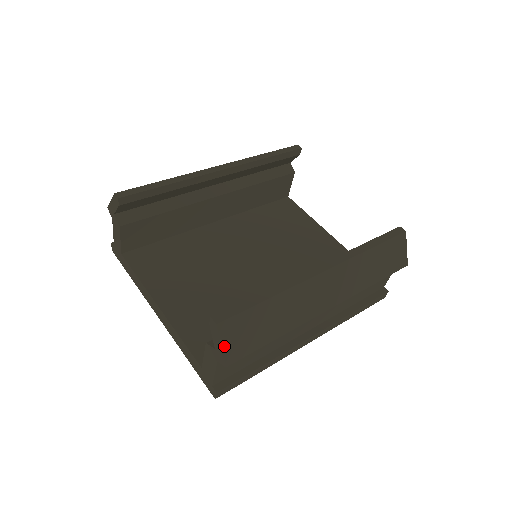
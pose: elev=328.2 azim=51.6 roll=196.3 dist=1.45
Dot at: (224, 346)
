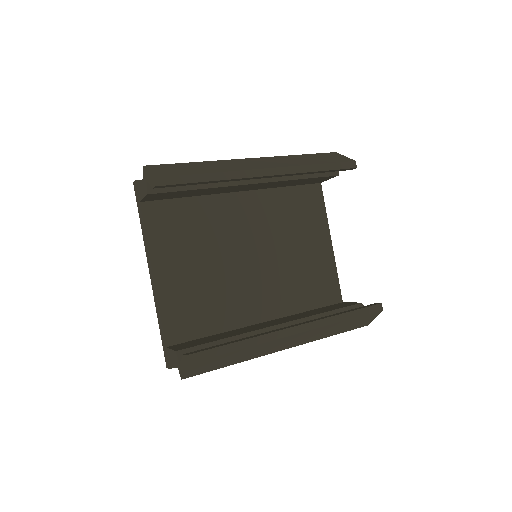
Dot at: (187, 372)
